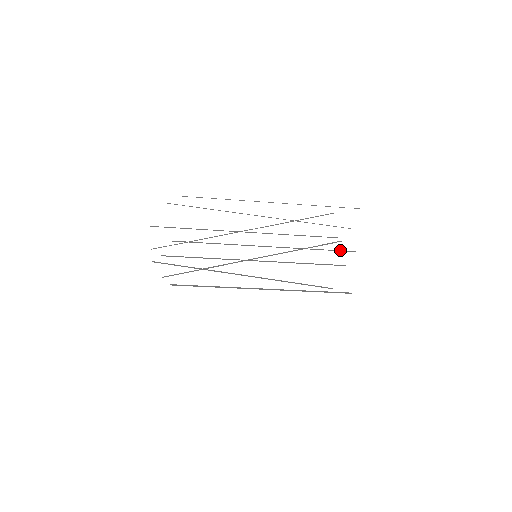
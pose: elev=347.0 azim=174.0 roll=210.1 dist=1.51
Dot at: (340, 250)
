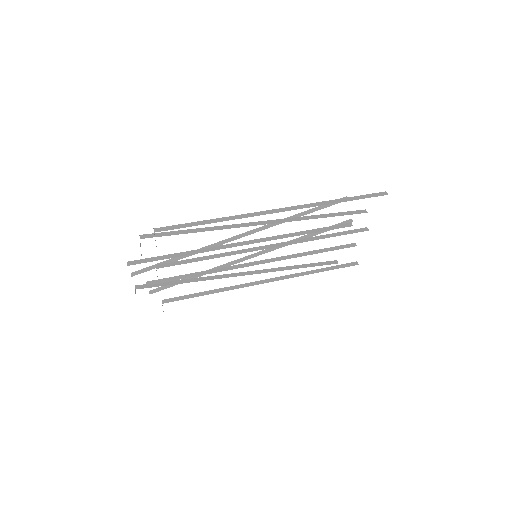
Dot at: (350, 230)
